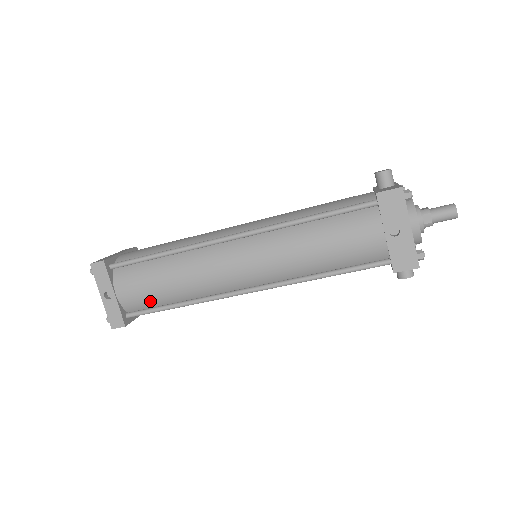
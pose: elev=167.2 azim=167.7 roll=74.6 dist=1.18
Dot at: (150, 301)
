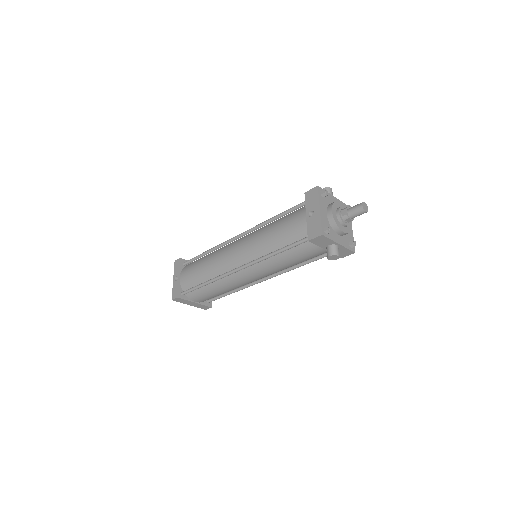
Dot at: (193, 282)
